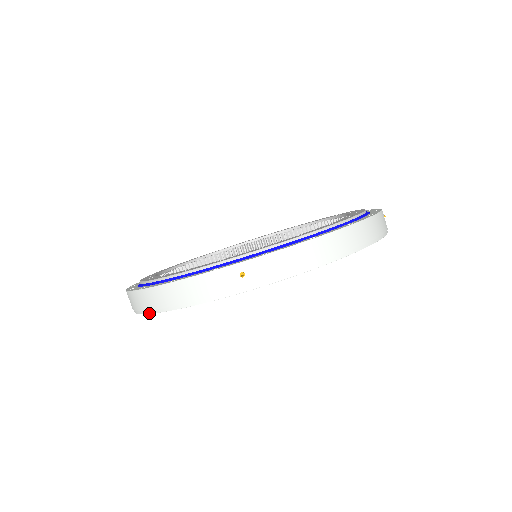
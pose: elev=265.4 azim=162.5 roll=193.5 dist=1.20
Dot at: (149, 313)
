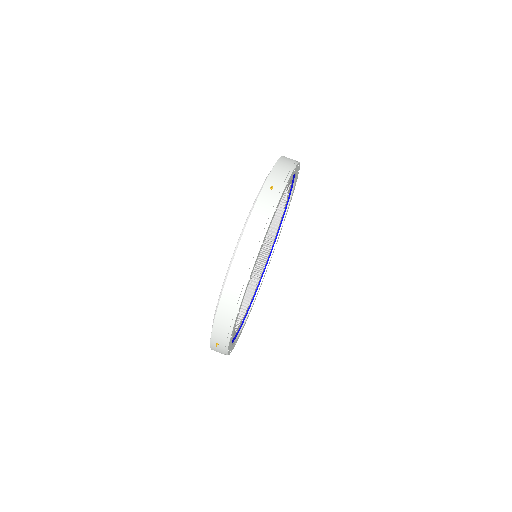
Dot at: (249, 277)
